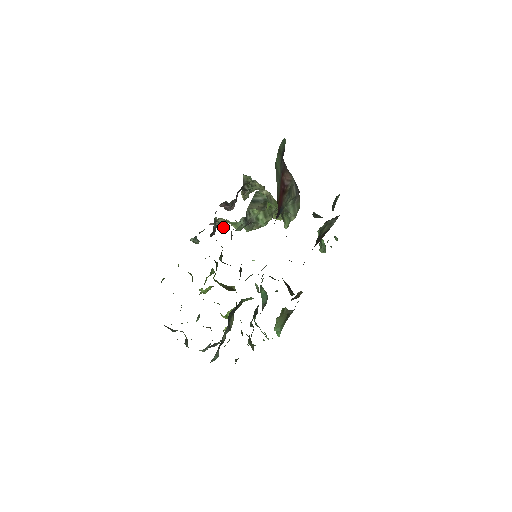
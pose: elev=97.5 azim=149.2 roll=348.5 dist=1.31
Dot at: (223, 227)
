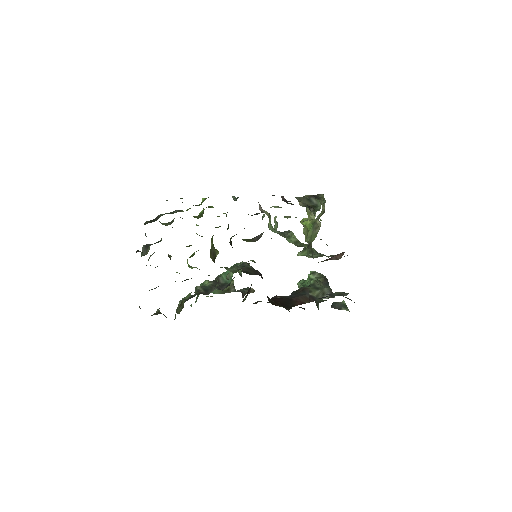
Dot at: (263, 212)
